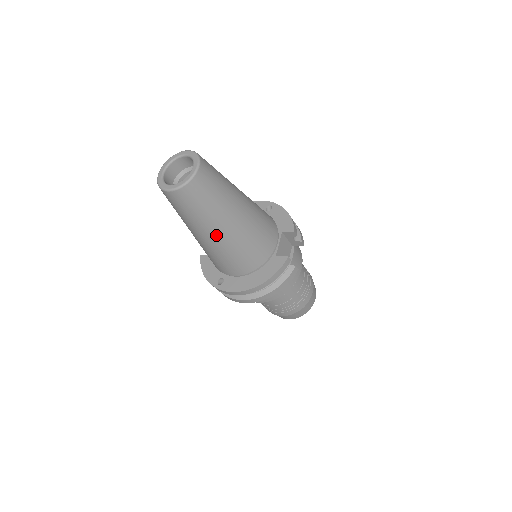
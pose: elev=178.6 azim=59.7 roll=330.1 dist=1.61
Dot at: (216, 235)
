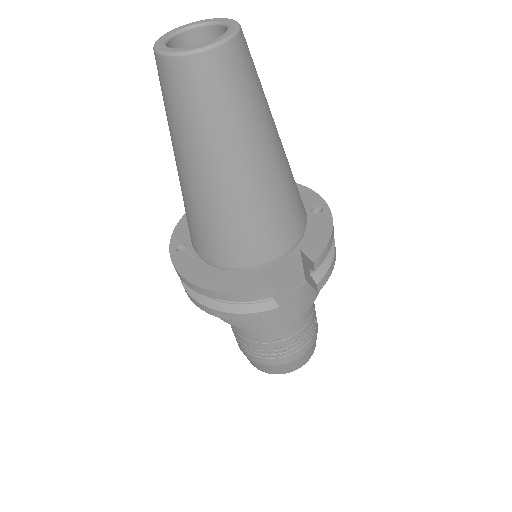
Dot at: (192, 175)
